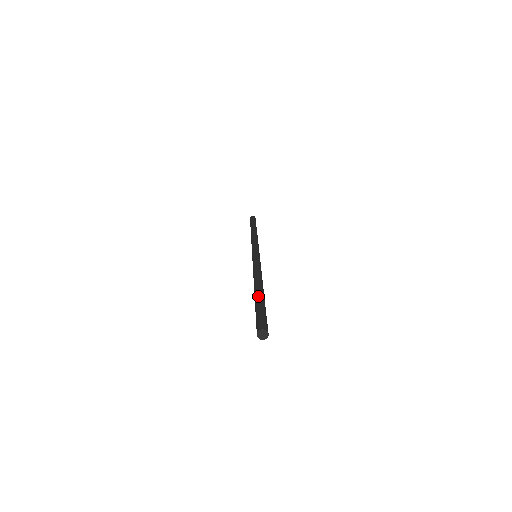
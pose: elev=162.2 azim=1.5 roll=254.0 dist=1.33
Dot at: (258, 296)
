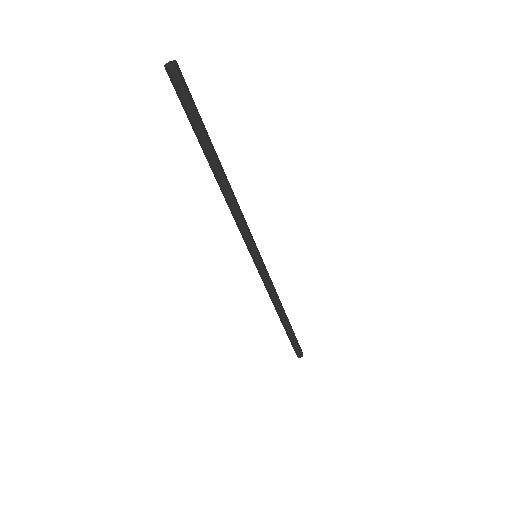
Dot at: occluded
